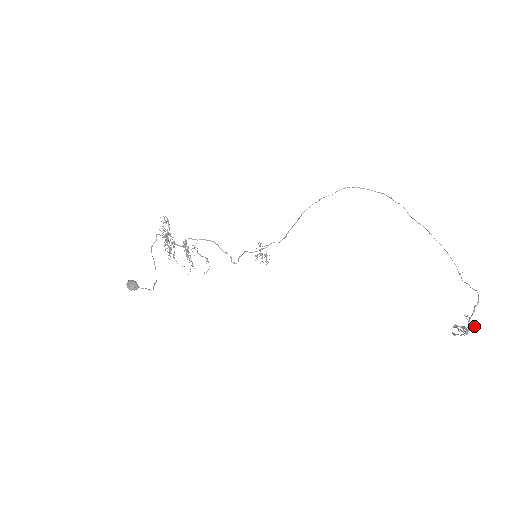
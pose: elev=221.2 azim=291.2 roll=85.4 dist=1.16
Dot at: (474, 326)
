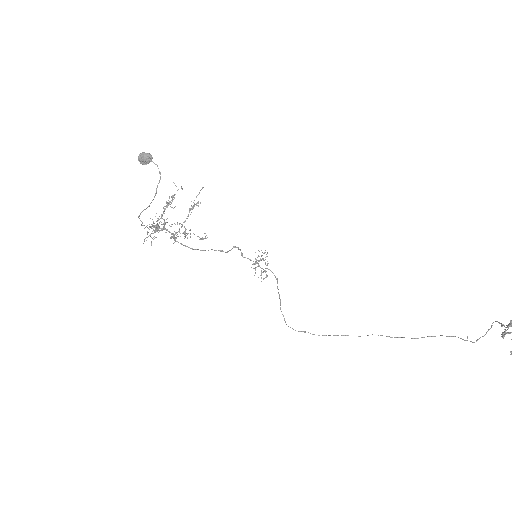
Dot at: out of frame
